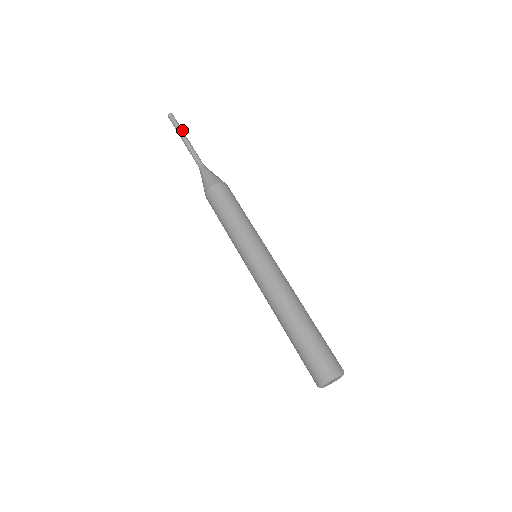
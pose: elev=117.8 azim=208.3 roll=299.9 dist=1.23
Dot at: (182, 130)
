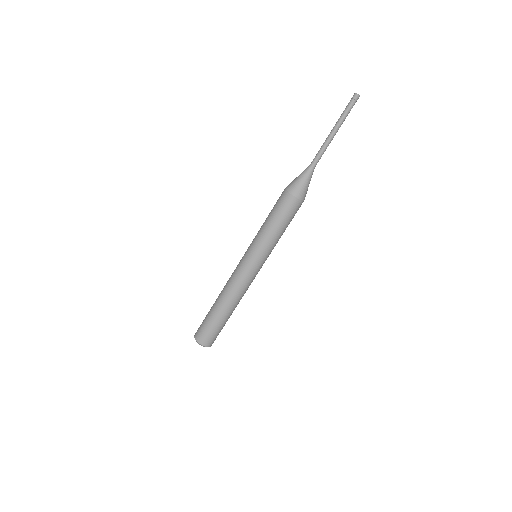
Dot at: (342, 120)
